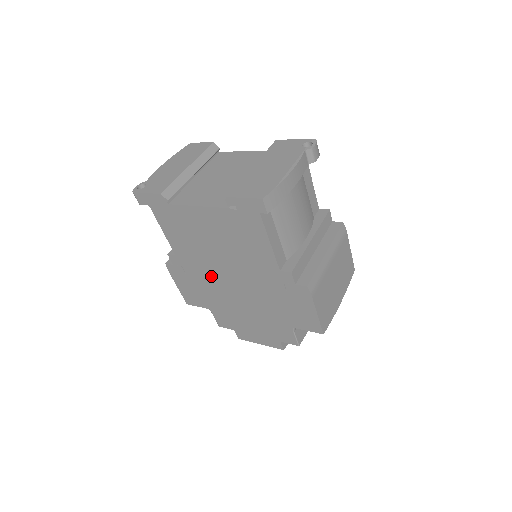
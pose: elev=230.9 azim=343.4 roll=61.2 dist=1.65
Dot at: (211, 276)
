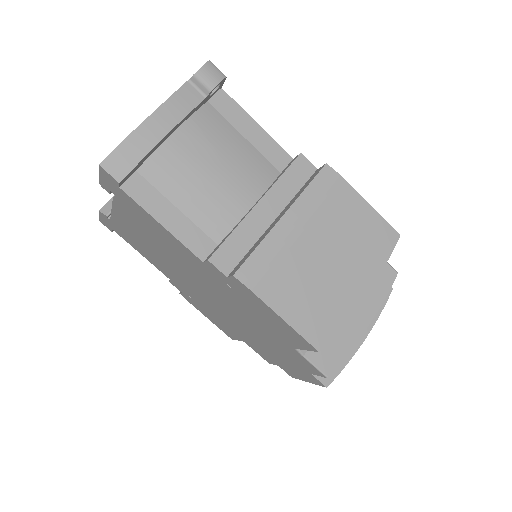
Dot at: (200, 296)
